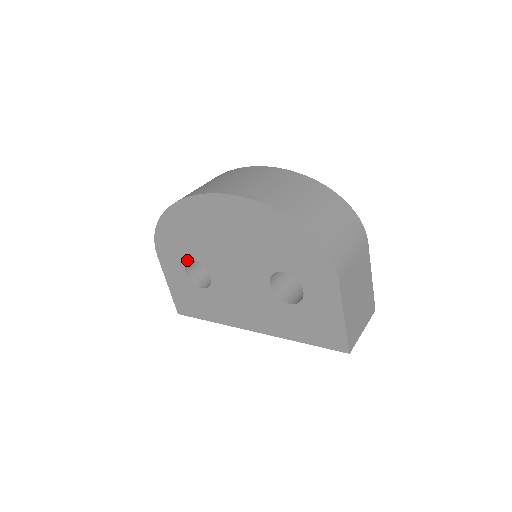
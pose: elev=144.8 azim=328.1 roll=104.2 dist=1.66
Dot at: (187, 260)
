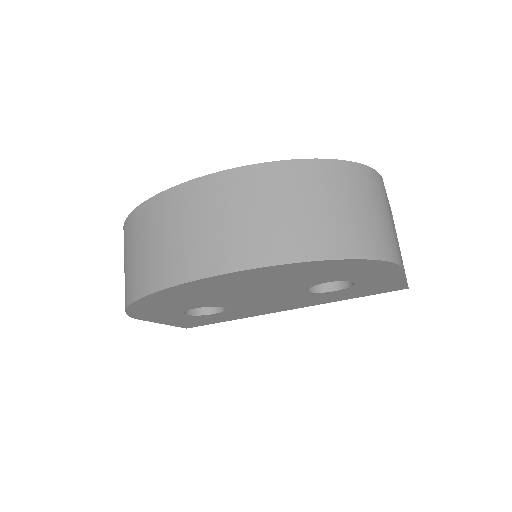
Dot at: occluded
